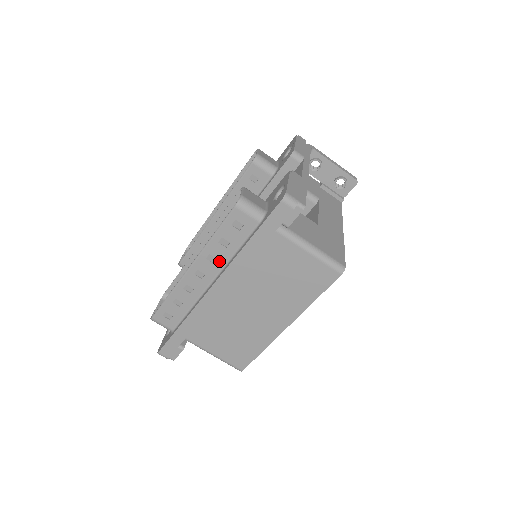
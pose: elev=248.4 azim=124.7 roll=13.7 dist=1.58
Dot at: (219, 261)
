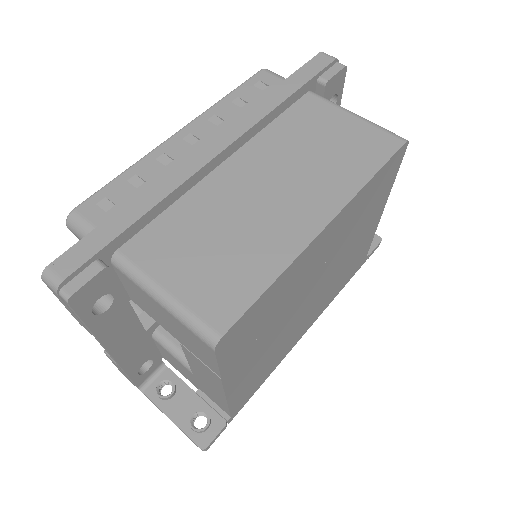
Dot at: (226, 123)
